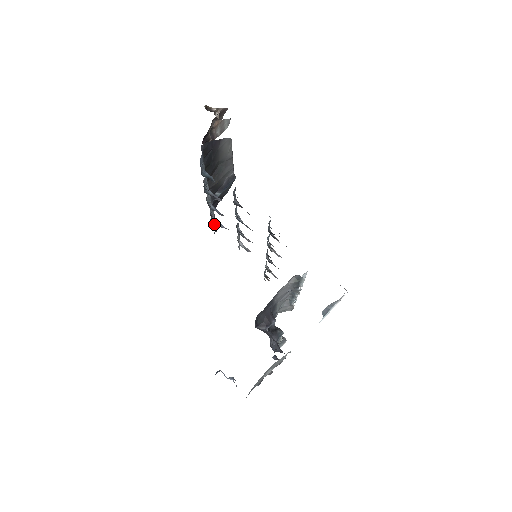
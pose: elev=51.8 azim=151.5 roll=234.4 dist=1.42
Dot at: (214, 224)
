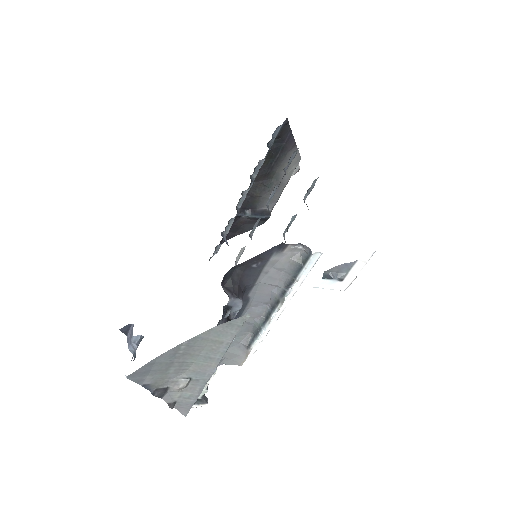
Dot at: (216, 251)
